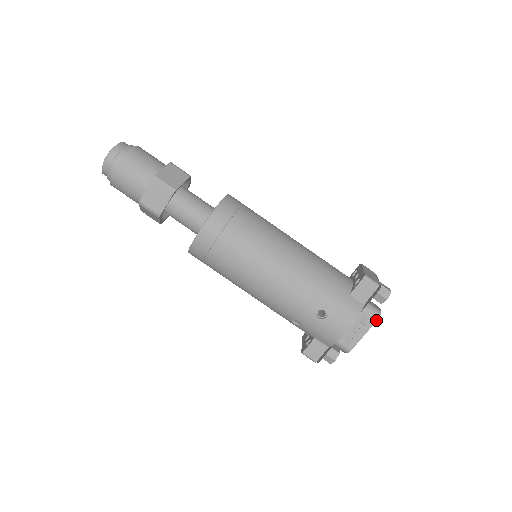
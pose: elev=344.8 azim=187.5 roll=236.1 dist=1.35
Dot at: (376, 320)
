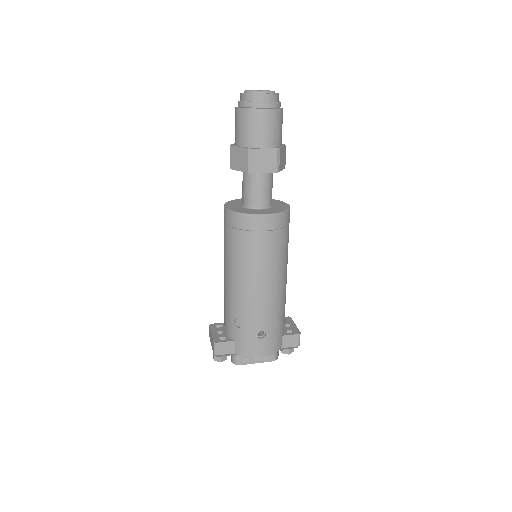
Dot at: occluded
